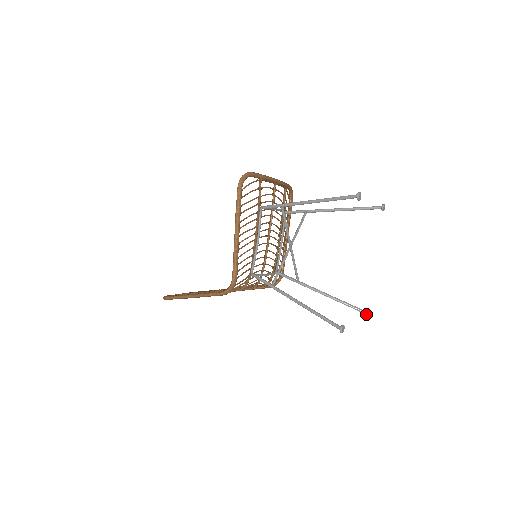
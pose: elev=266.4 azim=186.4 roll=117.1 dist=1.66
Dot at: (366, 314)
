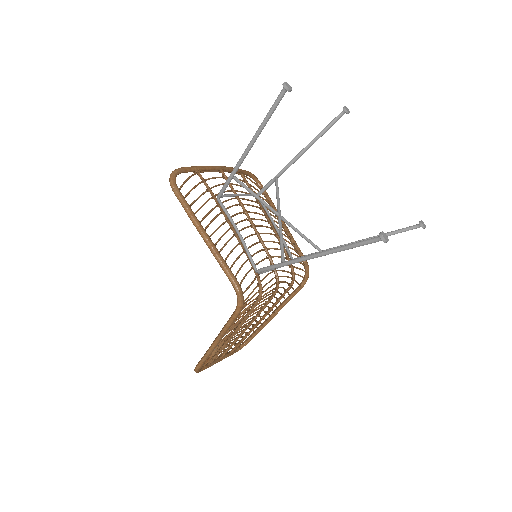
Dot at: (418, 227)
